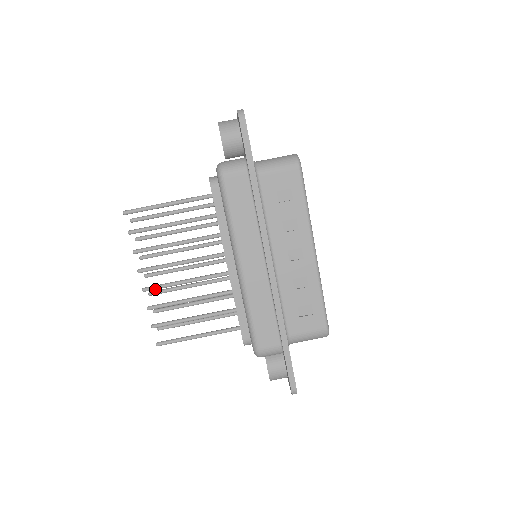
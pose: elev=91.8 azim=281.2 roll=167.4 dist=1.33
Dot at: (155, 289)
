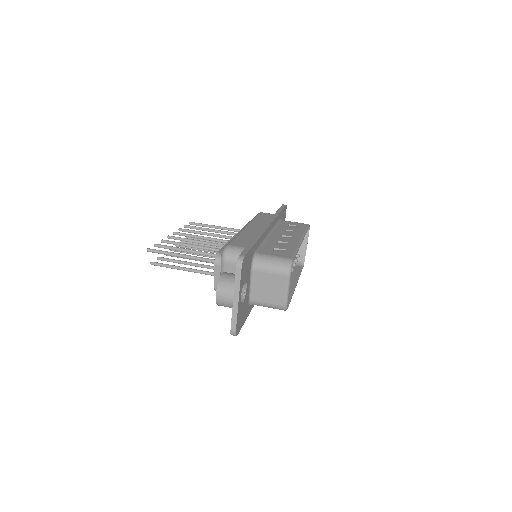
Dot at: (176, 238)
